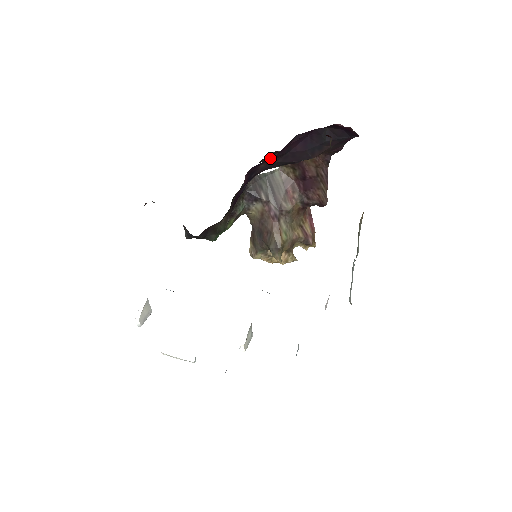
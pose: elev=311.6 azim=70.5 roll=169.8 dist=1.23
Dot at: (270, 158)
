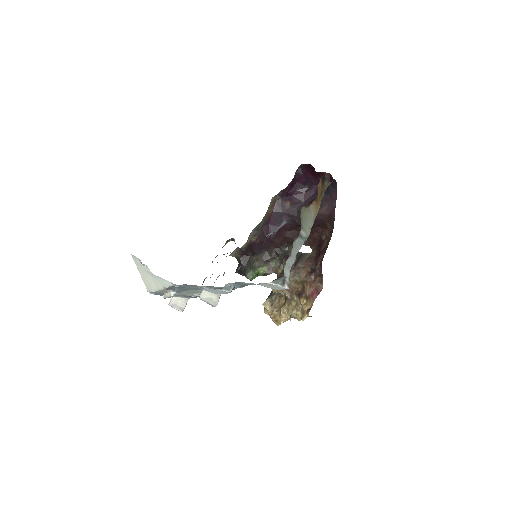
Dot at: (308, 244)
